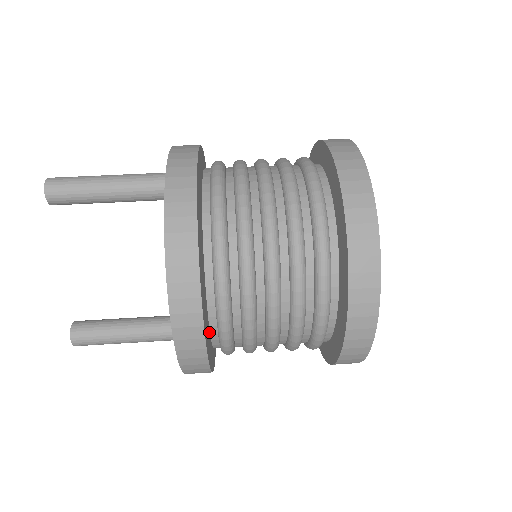
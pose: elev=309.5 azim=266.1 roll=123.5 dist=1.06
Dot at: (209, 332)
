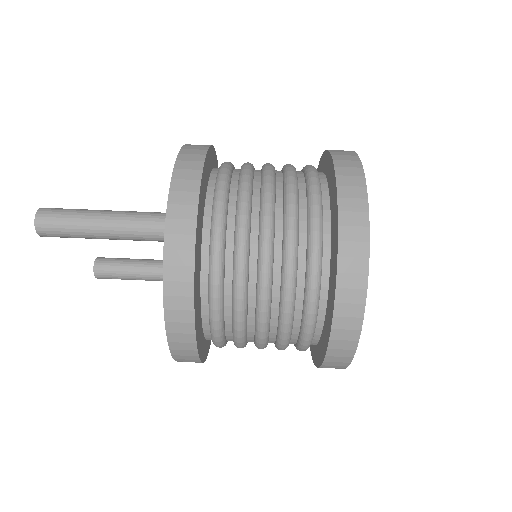
Dot at: occluded
